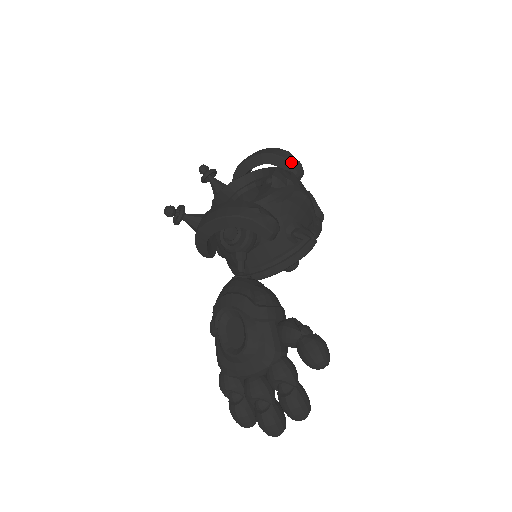
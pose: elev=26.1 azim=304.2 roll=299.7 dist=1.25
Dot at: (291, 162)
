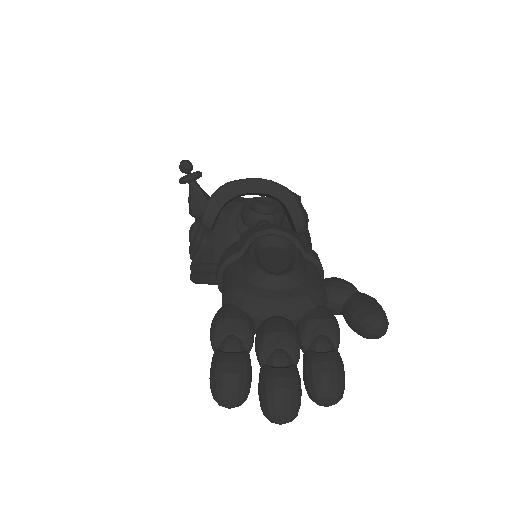
Dot at: occluded
